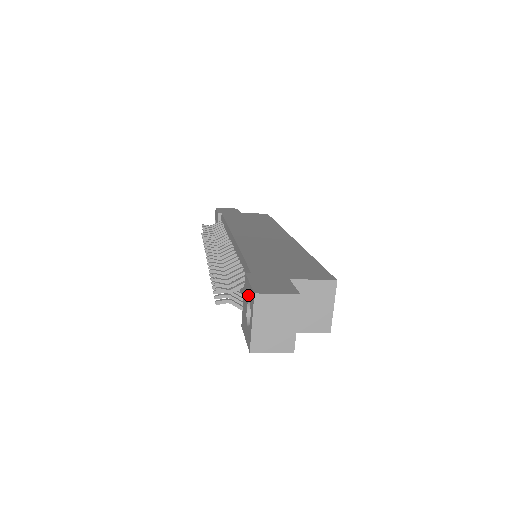
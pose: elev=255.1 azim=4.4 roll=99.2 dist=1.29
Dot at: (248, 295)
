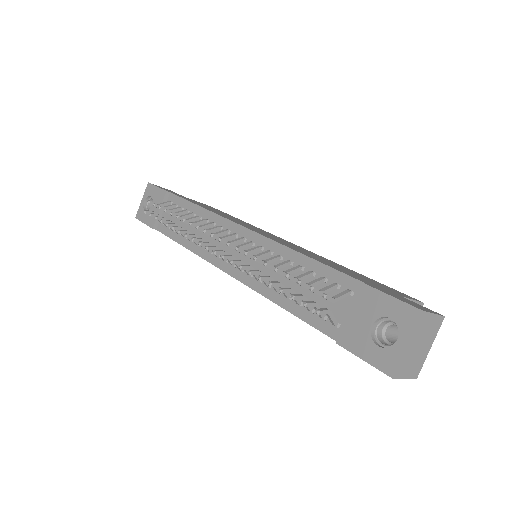
Dot at: (384, 309)
